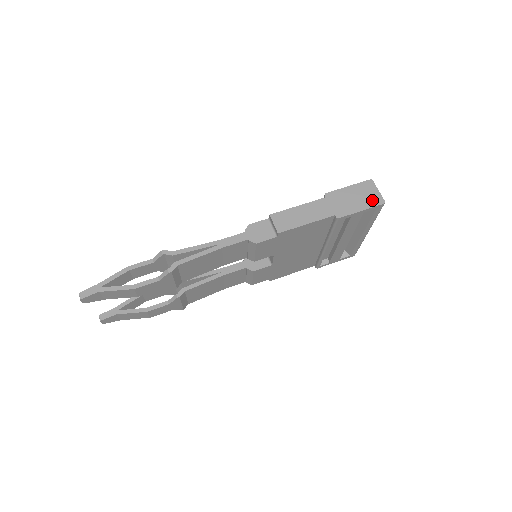
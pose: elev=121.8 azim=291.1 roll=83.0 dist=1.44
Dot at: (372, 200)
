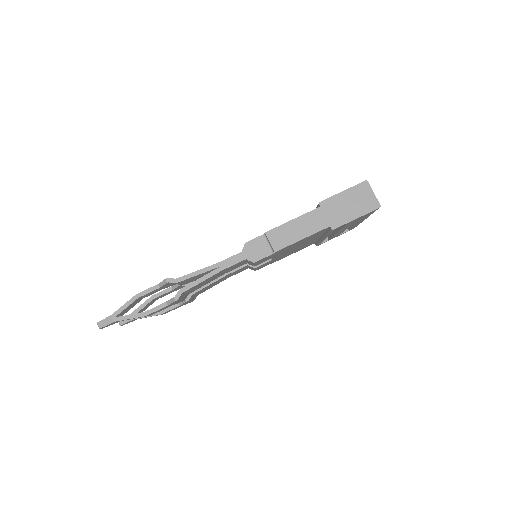
Dot at: (367, 205)
